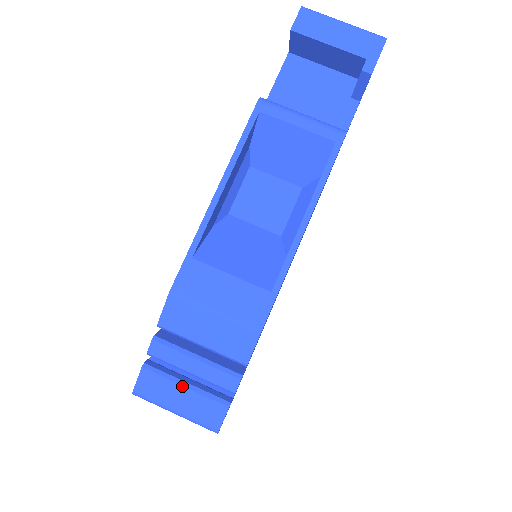
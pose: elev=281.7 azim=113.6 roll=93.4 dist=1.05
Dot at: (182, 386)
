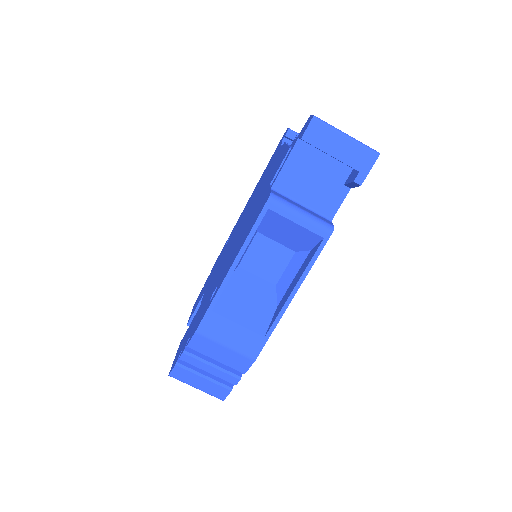
Dot at: (202, 377)
